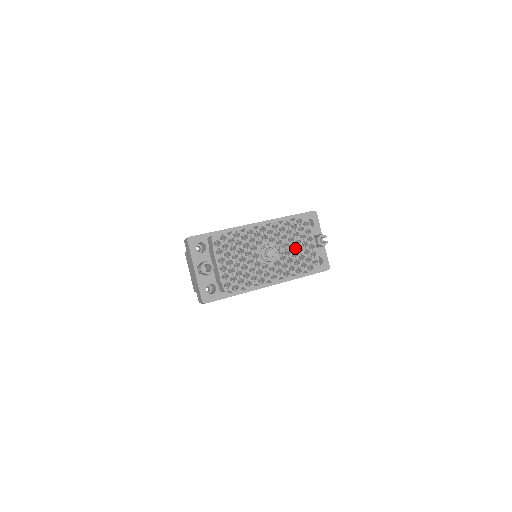
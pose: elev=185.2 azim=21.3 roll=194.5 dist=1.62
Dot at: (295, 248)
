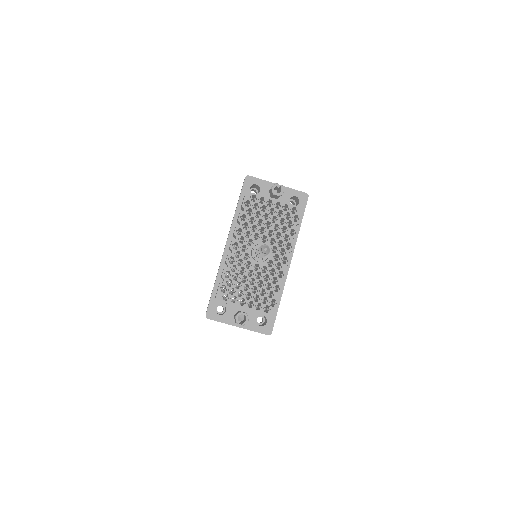
Dot at: (270, 223)
